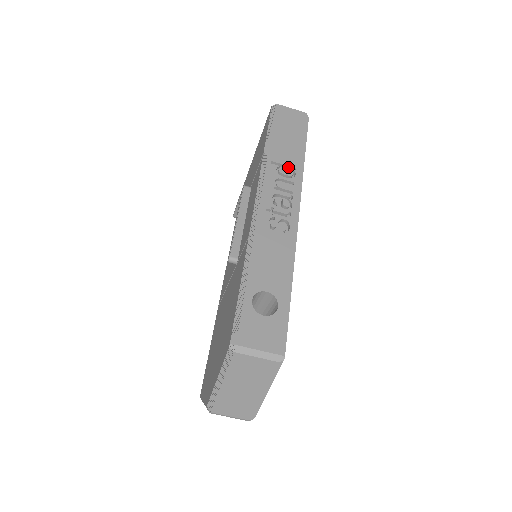
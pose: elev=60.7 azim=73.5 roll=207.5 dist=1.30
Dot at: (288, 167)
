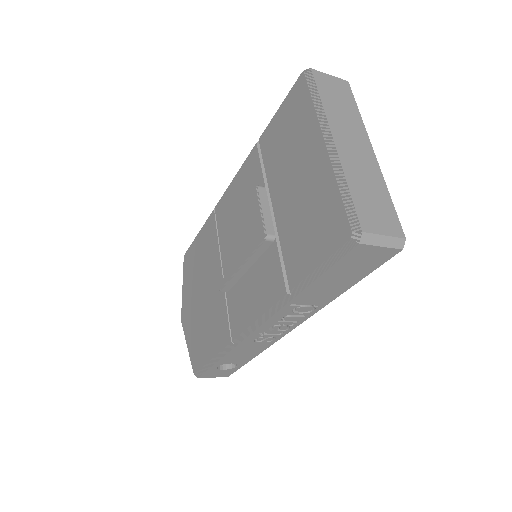
Dot at: (311, 303)
